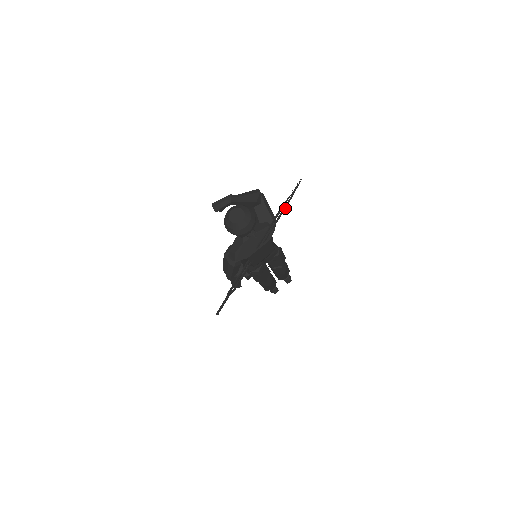
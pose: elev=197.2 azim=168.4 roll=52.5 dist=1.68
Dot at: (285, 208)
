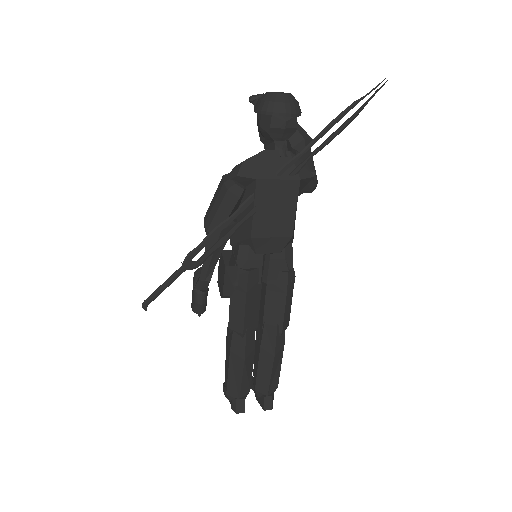
Dot at: (347, 122)
